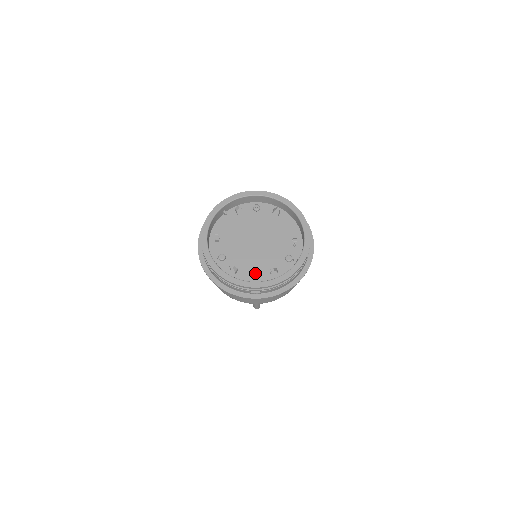
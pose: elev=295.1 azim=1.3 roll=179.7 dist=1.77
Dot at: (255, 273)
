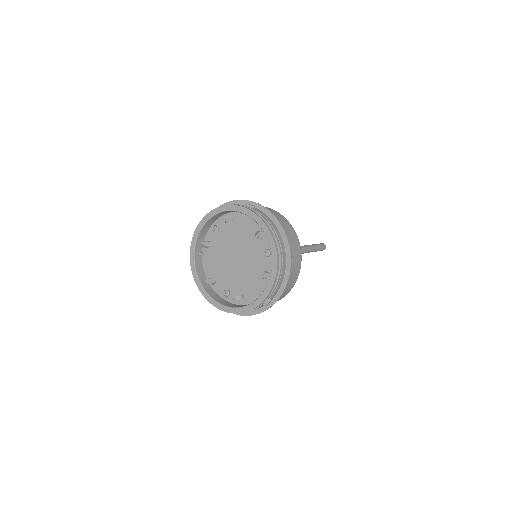
Dot at: (256, 286)
